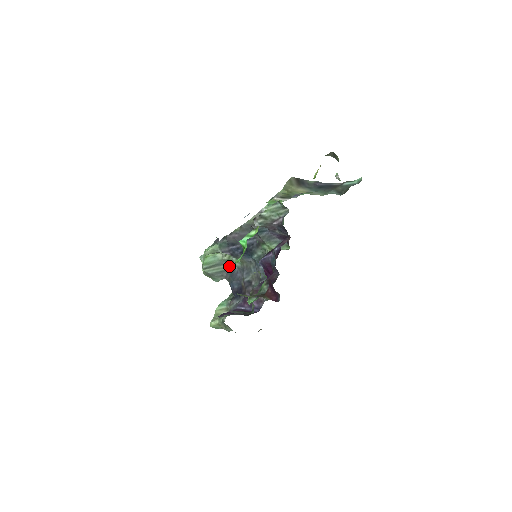
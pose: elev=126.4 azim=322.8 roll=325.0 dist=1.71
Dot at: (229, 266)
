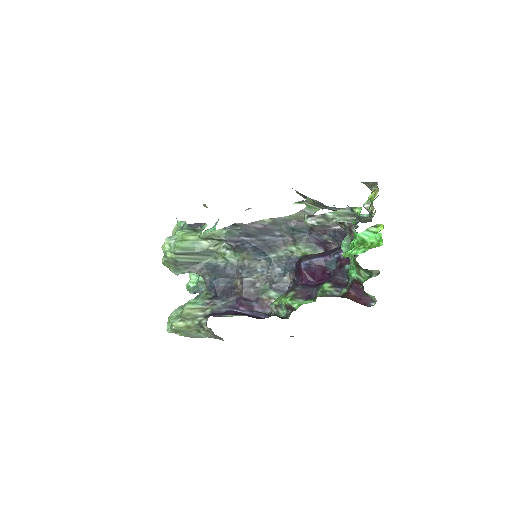
Dot at: (210, 259)
